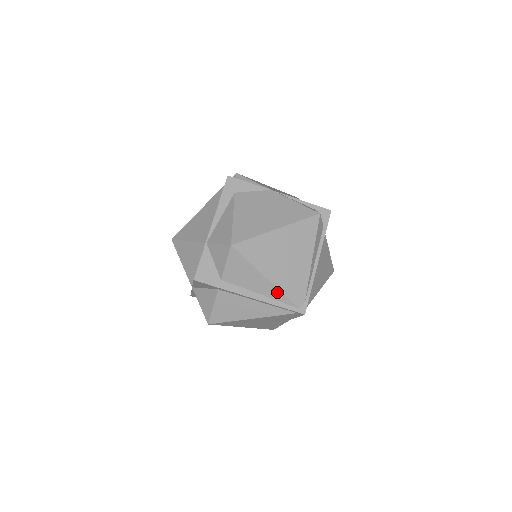
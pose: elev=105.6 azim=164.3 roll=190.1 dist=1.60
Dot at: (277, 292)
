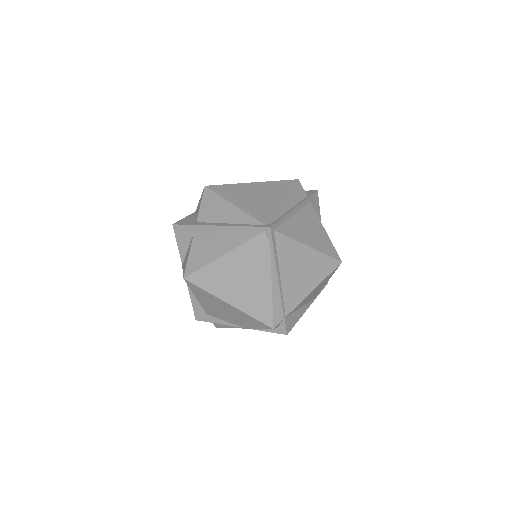
Dot at: (243, 215)
